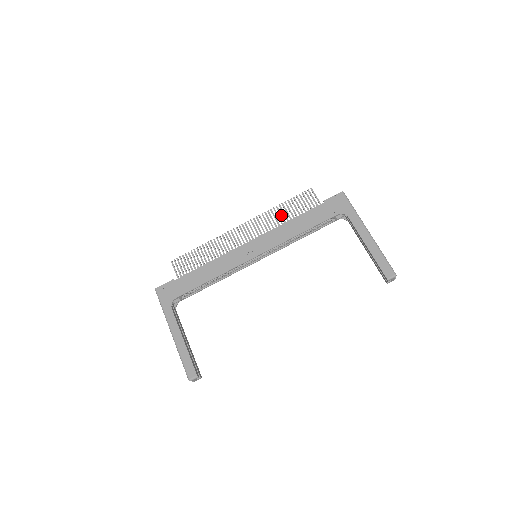
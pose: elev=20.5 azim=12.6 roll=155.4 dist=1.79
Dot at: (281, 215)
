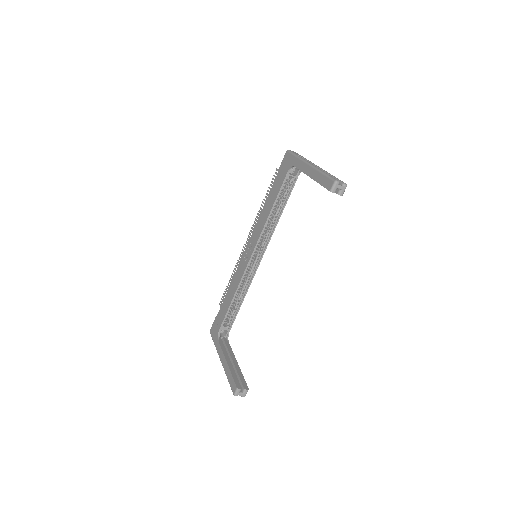
Dot at: occluded
